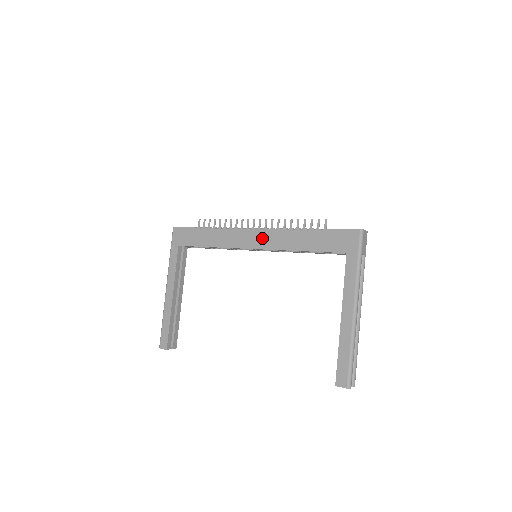
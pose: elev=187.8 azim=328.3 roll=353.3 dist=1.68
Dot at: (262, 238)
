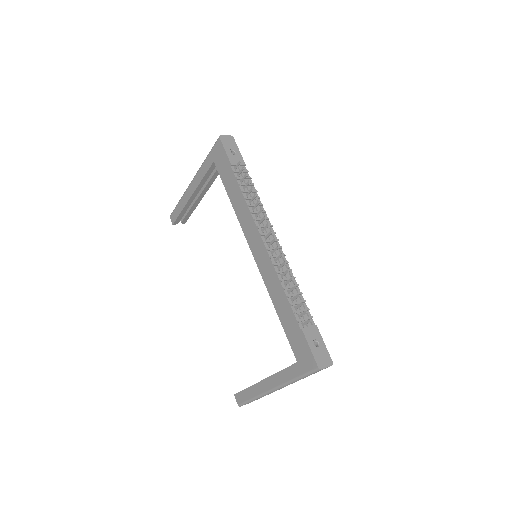
Dot at: (262, 258)
